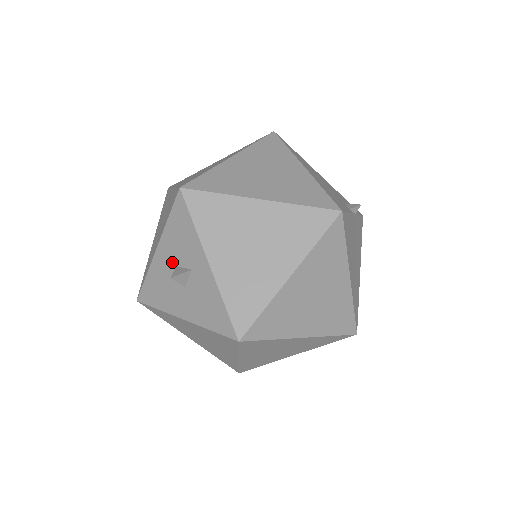
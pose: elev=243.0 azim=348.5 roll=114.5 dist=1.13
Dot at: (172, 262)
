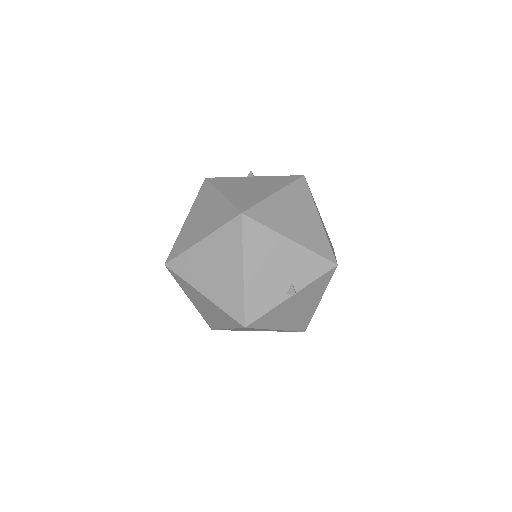
Dot at: occluded
